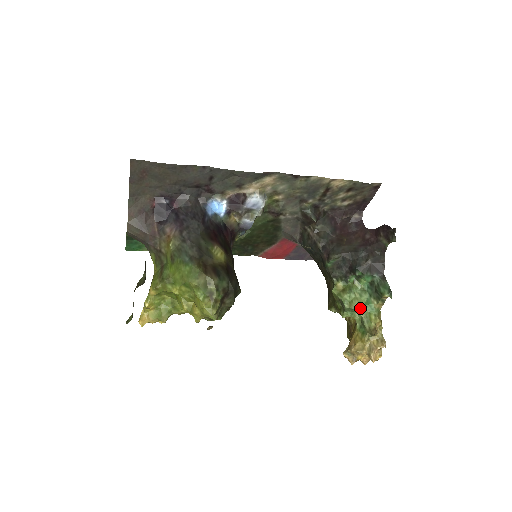
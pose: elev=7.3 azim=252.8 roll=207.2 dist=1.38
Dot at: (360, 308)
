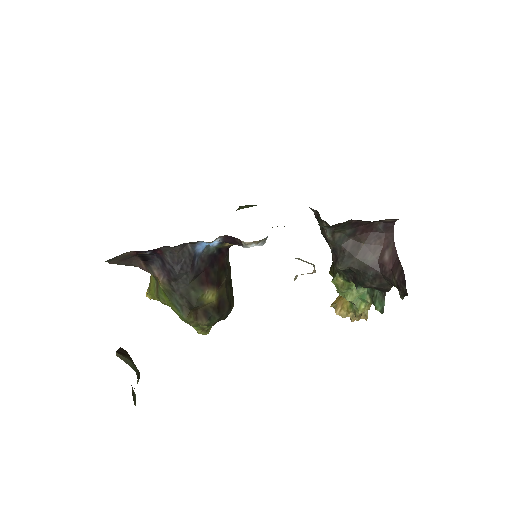
Dot at: (353, 300)
